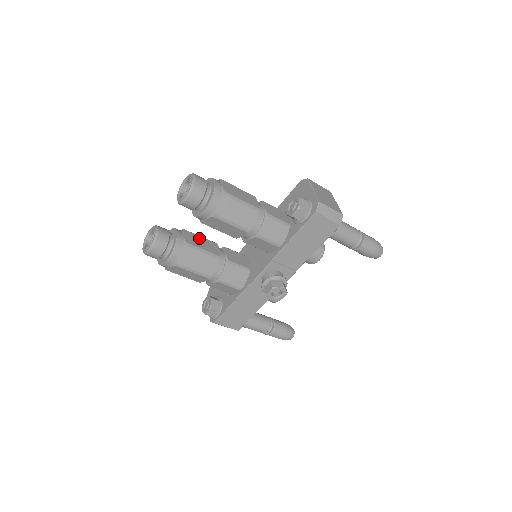
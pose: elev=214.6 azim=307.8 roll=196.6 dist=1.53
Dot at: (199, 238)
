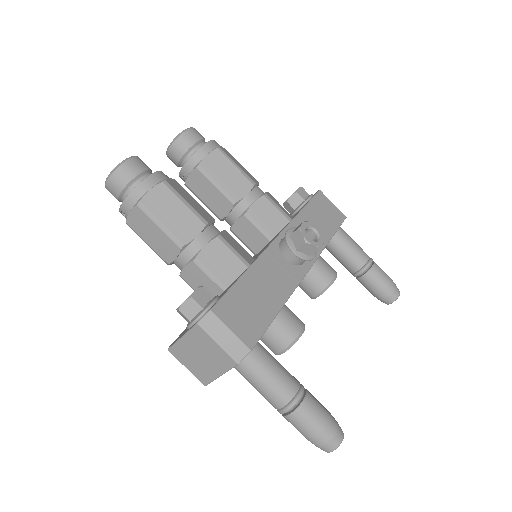
Dot at: occluded
